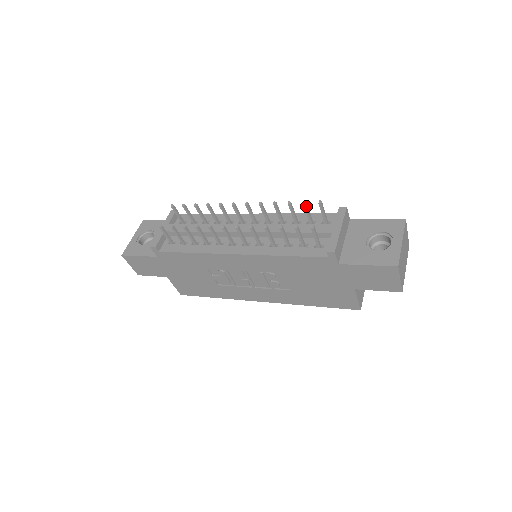
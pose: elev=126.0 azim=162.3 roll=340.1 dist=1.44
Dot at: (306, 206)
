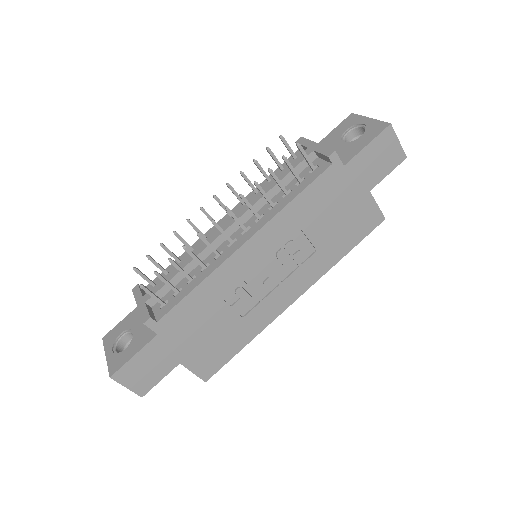
Dot at: (272, 152)
